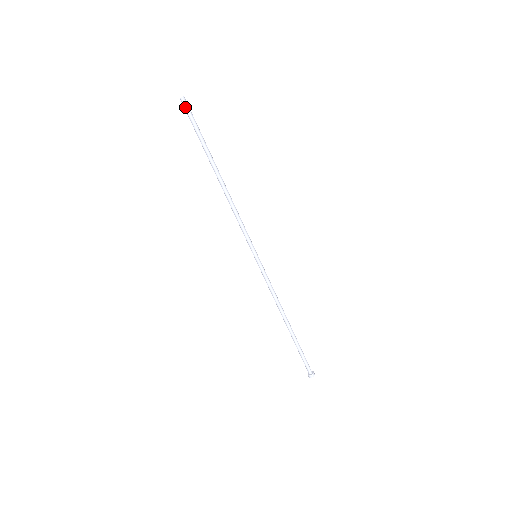
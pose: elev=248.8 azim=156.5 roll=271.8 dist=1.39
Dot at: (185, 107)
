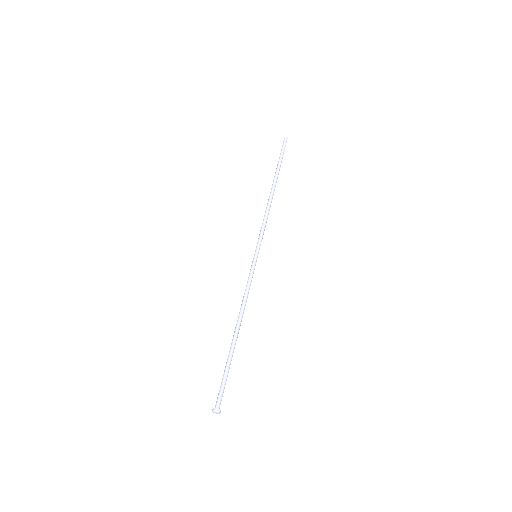
Dot at: (284, 143)
